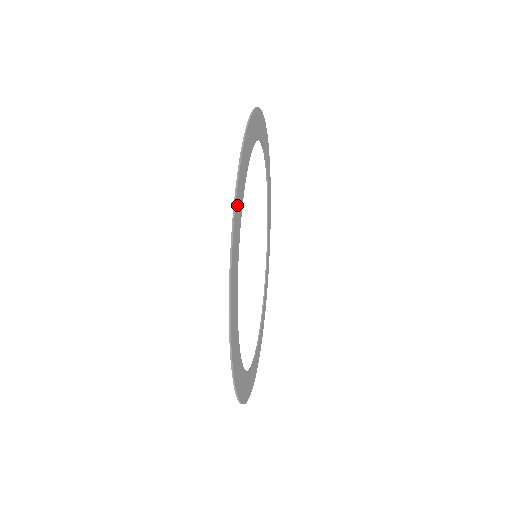
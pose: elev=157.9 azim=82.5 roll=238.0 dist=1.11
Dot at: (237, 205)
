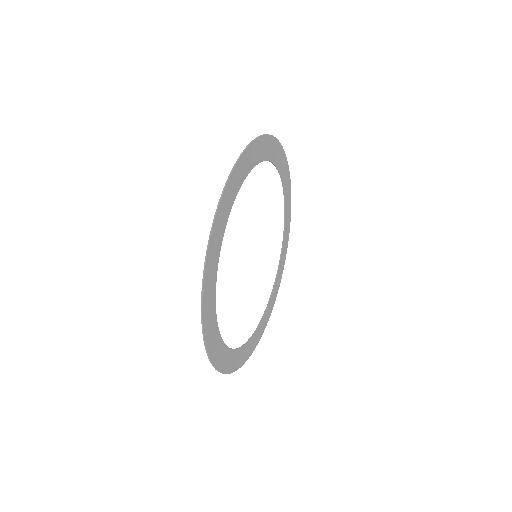
Dot at: (206, 306)
